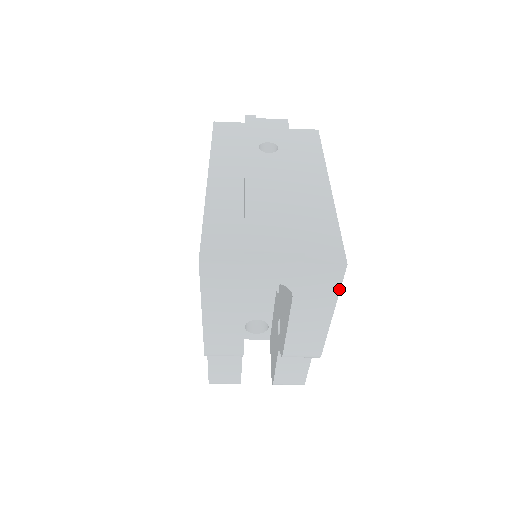
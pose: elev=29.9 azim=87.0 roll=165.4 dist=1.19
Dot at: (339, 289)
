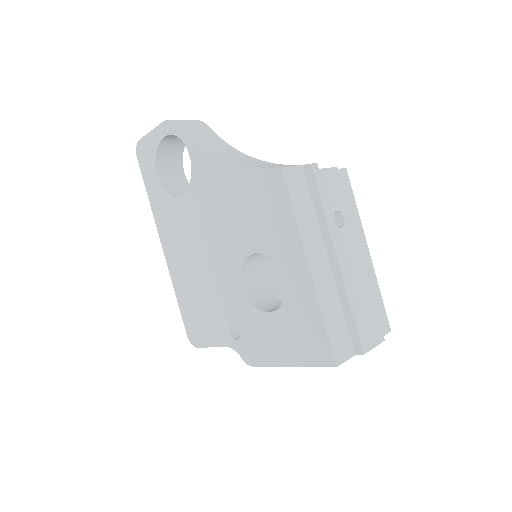
Dot at: occluded
